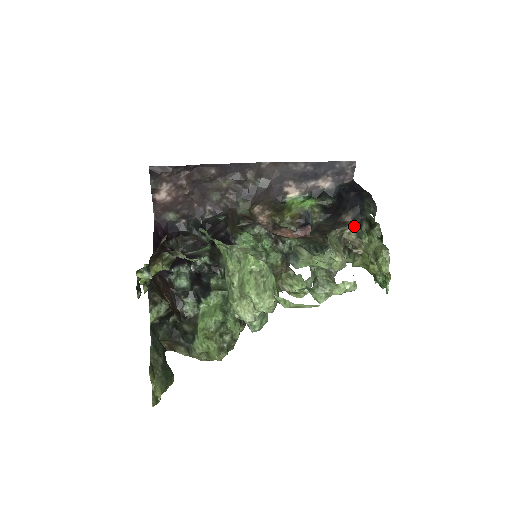
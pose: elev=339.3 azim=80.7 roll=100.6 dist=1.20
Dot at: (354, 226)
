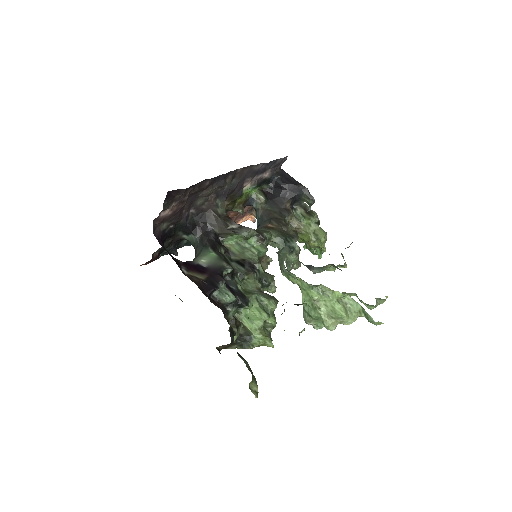
Dot at: occluded
